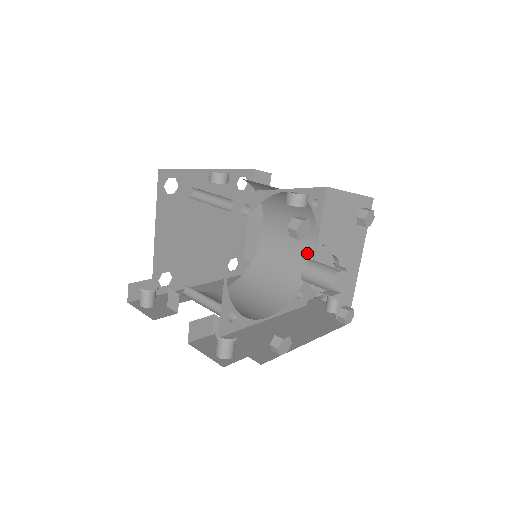
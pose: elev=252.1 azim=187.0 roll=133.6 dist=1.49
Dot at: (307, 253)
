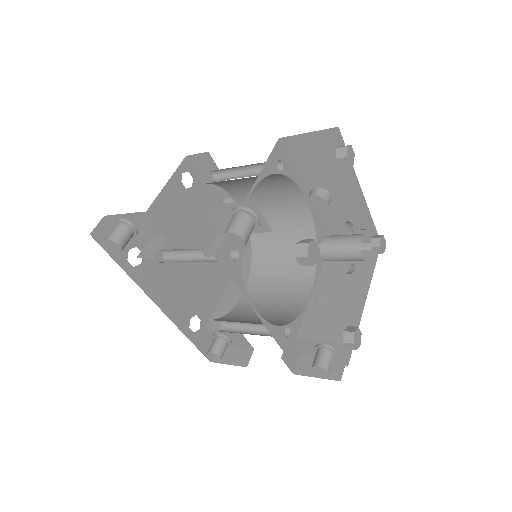
Dot at: (299, 301)
